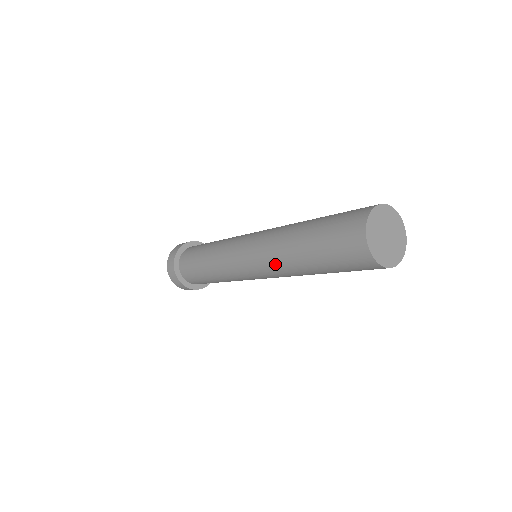
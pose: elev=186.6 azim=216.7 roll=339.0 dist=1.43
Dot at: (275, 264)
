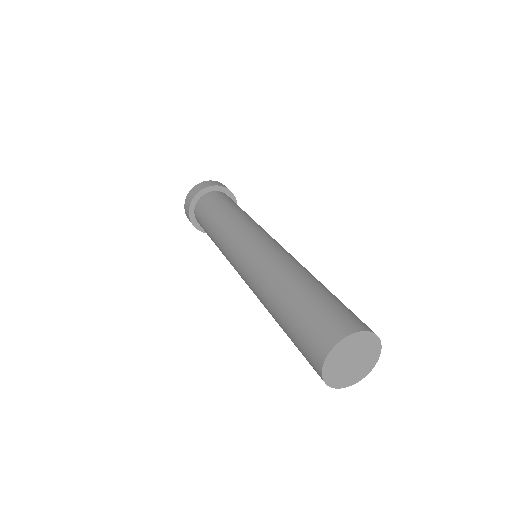
Dot at: occluded
